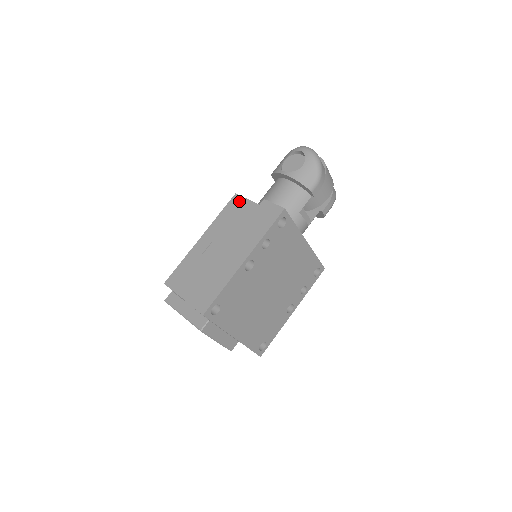
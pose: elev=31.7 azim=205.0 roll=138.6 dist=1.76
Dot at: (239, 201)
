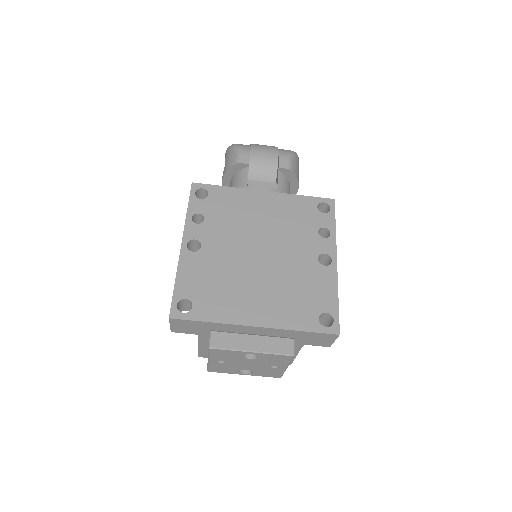
Dot at: occluded
